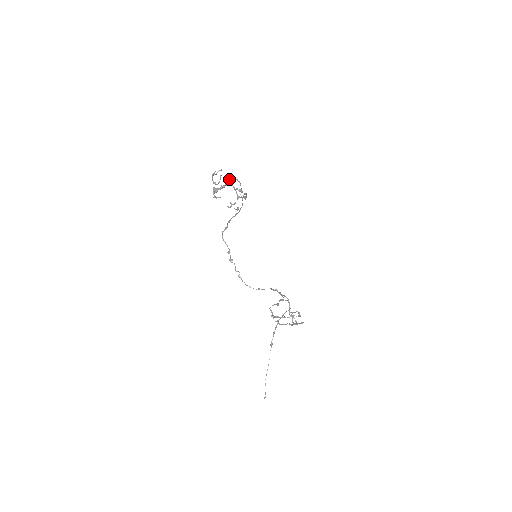
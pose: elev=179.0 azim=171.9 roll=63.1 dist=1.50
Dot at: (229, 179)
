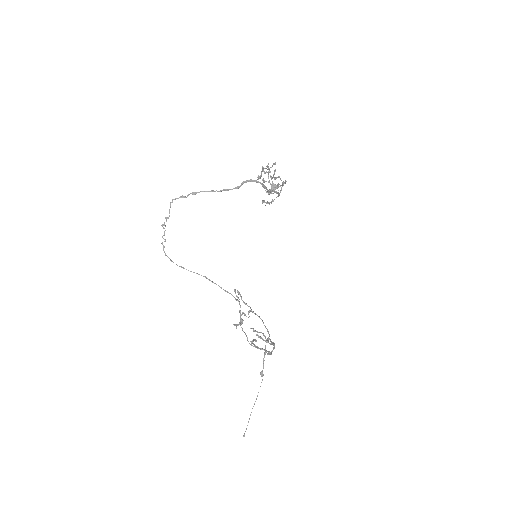
Dot at: (262, 168)
